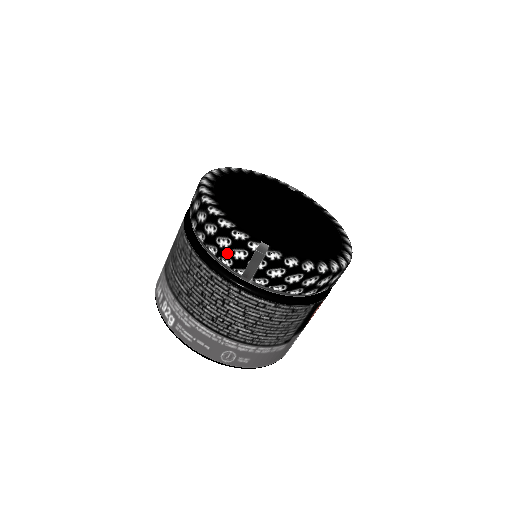
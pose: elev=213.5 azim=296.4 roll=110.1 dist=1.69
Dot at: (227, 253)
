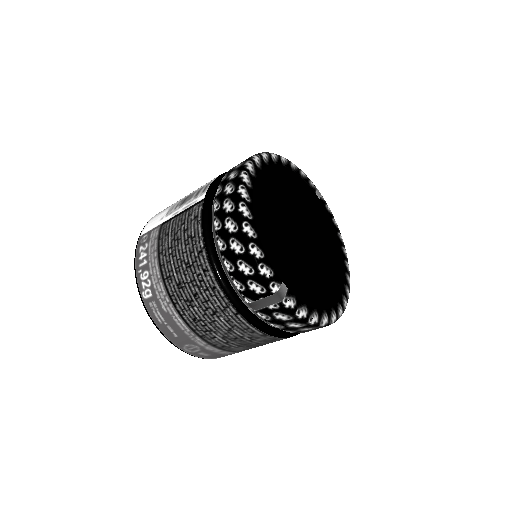
Dot at: (243, 279)
